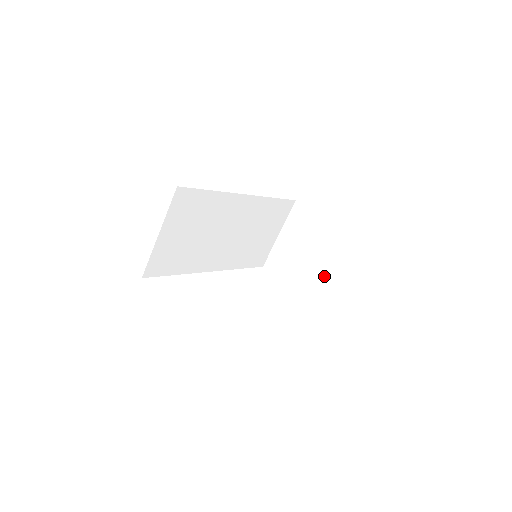
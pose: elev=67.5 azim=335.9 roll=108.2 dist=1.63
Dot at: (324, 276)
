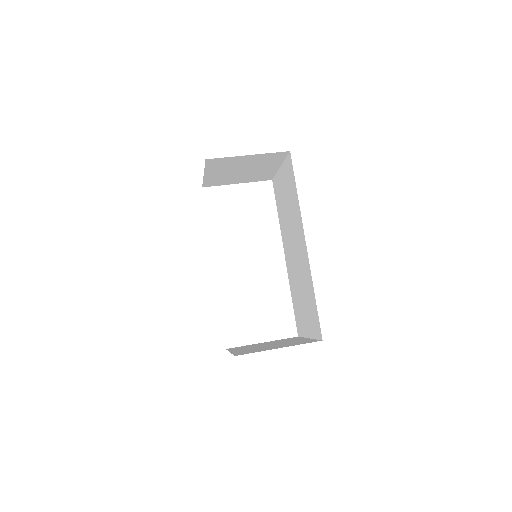
Dot at: (273, 170)
